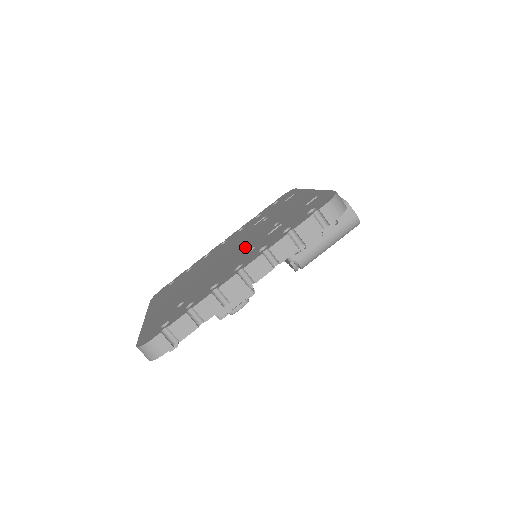
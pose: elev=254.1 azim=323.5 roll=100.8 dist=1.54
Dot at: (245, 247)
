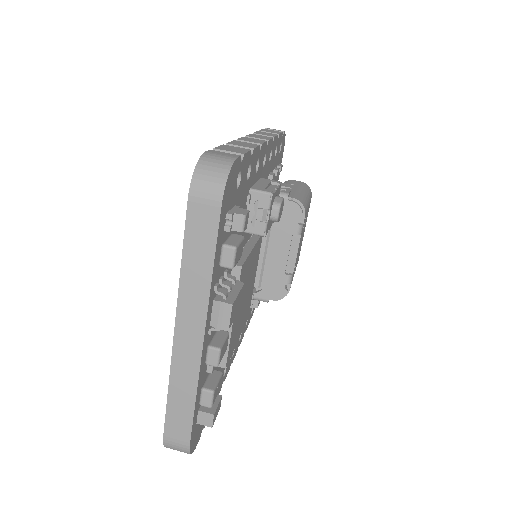
Dot at: occluded
